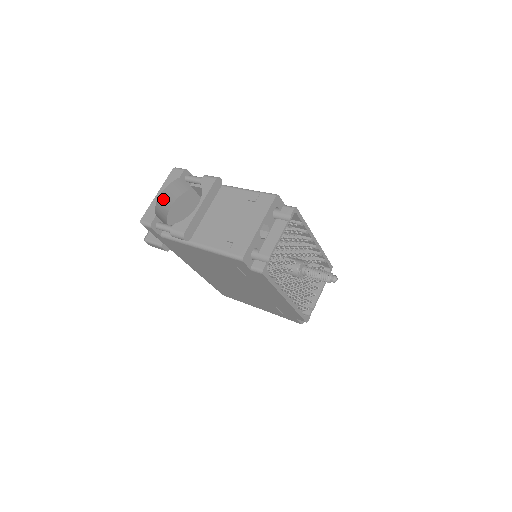
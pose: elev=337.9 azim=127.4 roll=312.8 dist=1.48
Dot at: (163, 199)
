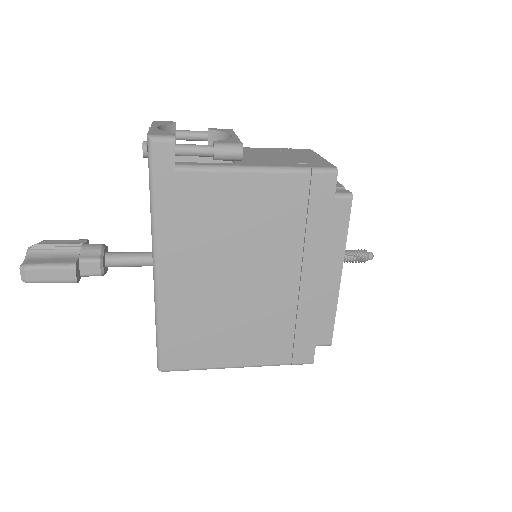
Dot at: occluded
